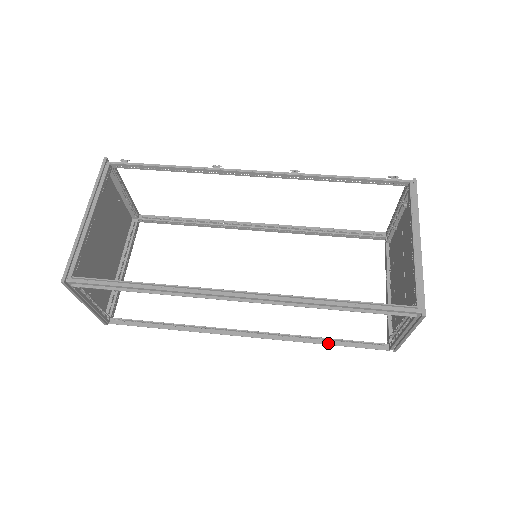
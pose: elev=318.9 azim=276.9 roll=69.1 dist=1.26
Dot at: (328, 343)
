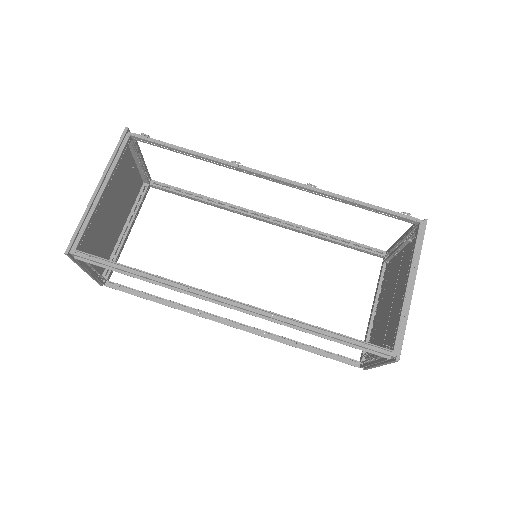
Dot at: (305, 349)
